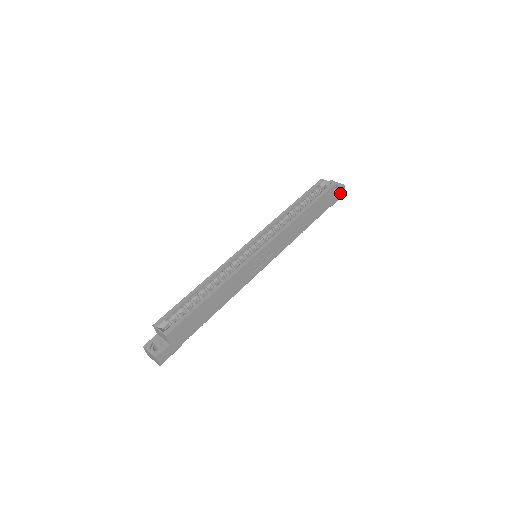
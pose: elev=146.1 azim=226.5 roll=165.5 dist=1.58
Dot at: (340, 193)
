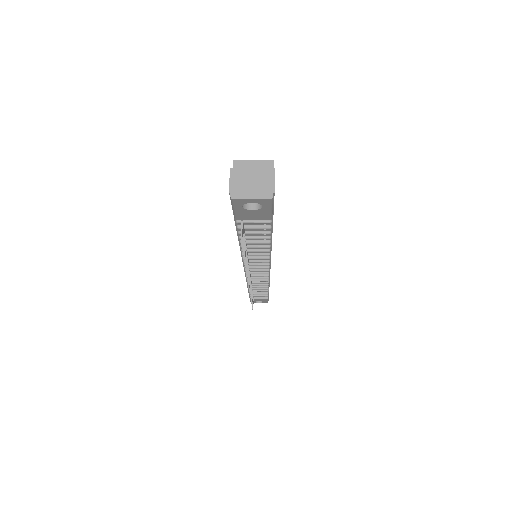
Dot at: occluded
